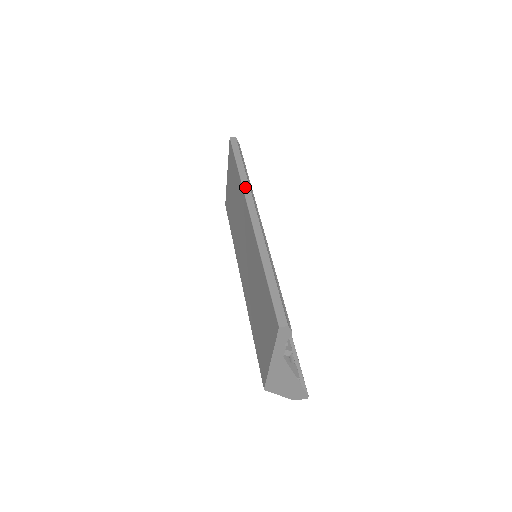
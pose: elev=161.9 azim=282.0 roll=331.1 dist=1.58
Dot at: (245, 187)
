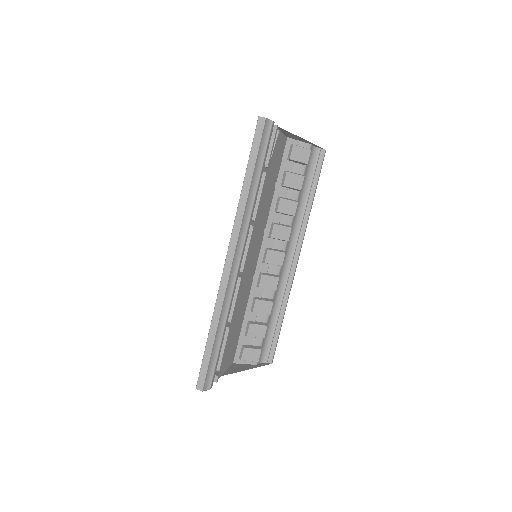
Dot at: (237, 218)
